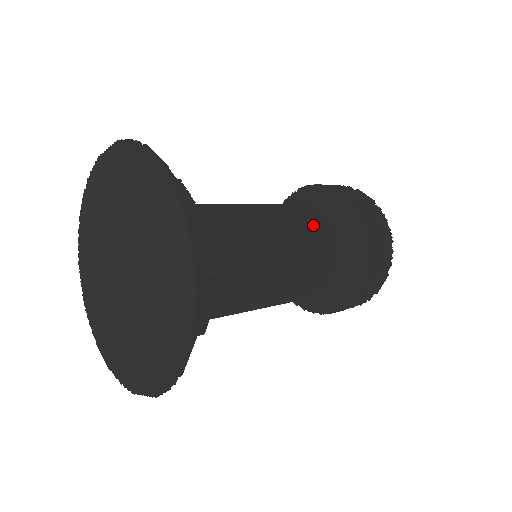
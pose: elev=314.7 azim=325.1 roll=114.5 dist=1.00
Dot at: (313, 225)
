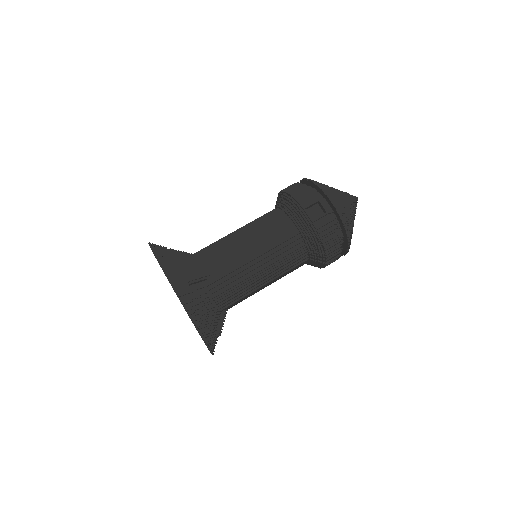
Dot at: (285, 246)
